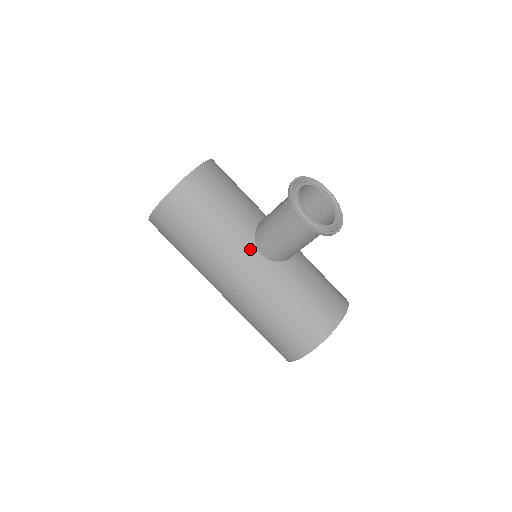
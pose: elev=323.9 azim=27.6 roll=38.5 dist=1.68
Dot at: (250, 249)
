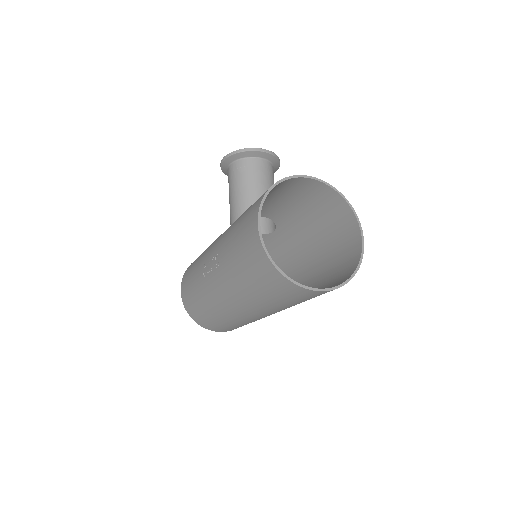
Dot at: occluded
